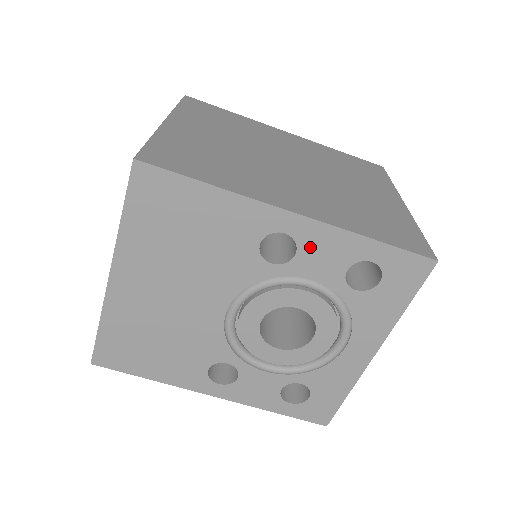
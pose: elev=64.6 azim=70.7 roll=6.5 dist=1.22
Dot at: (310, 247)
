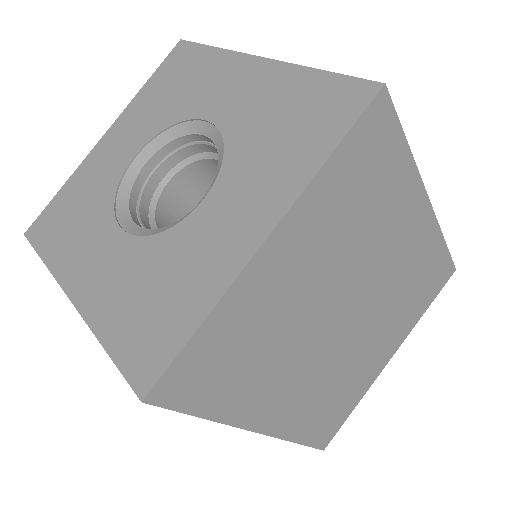
Dot at: occluded
